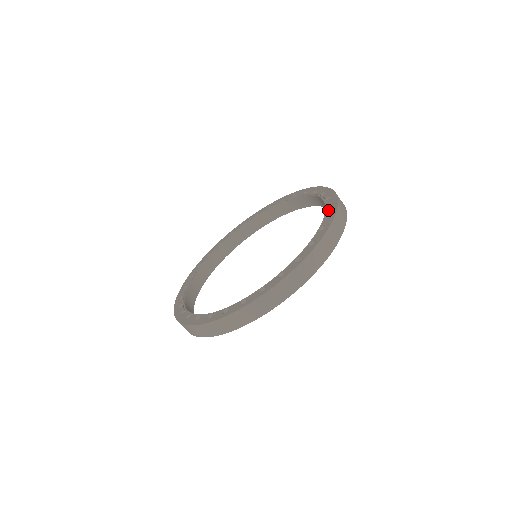
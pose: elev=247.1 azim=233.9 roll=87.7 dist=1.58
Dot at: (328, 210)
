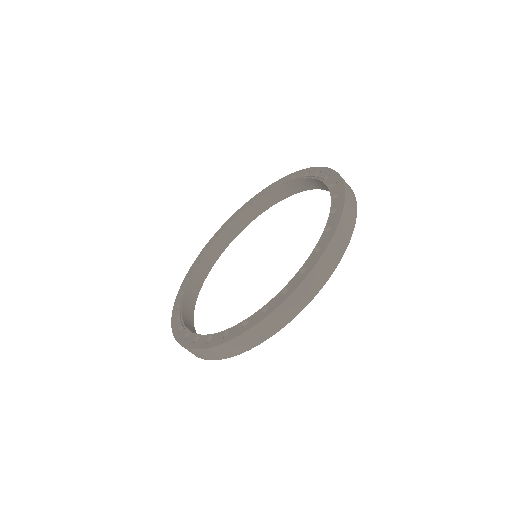
Dot at: (310, 258)
